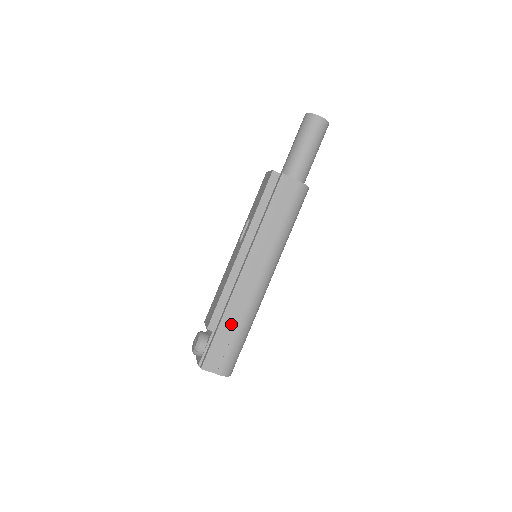
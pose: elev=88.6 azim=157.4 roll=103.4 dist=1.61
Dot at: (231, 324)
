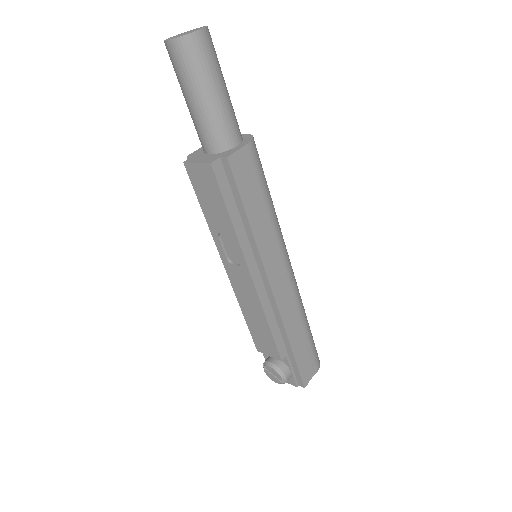
Dot at: (298, 334)
